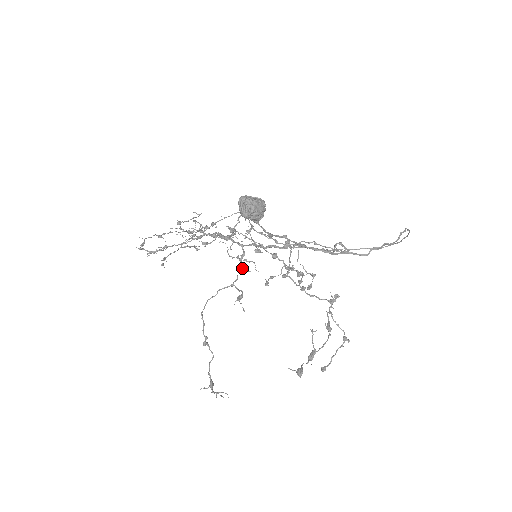
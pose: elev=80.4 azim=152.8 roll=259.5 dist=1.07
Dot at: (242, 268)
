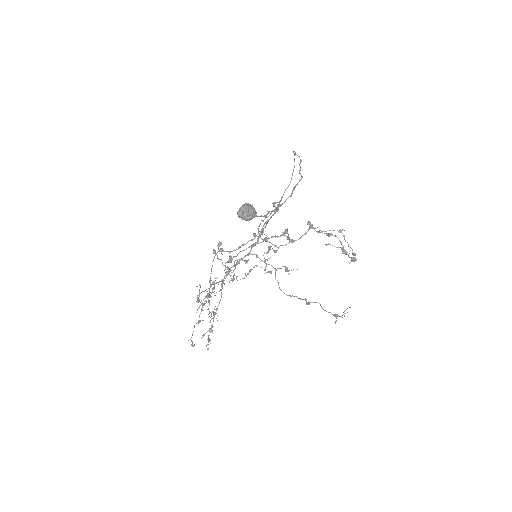
Dot at: occluded
